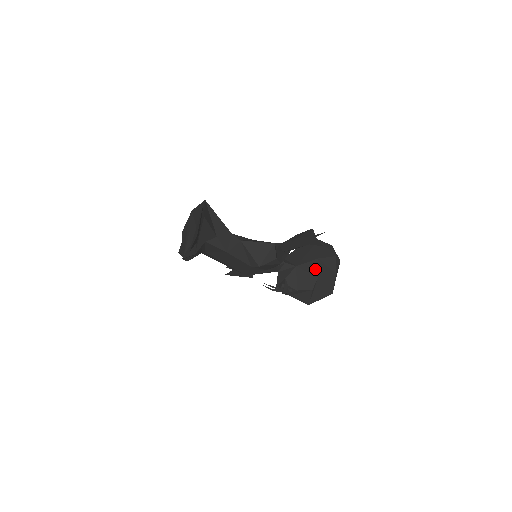
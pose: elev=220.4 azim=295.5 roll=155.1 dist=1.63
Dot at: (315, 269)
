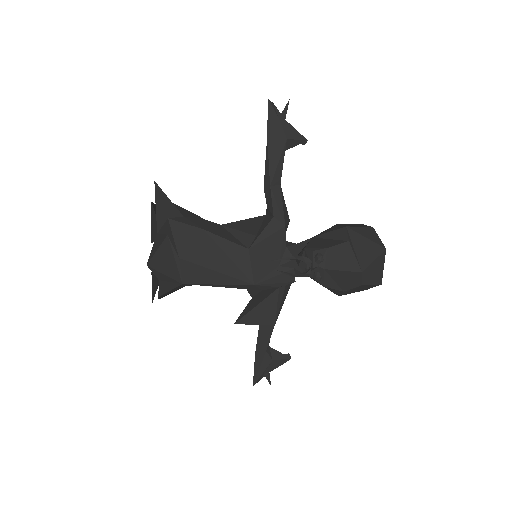
Dot at: (338, 227)
